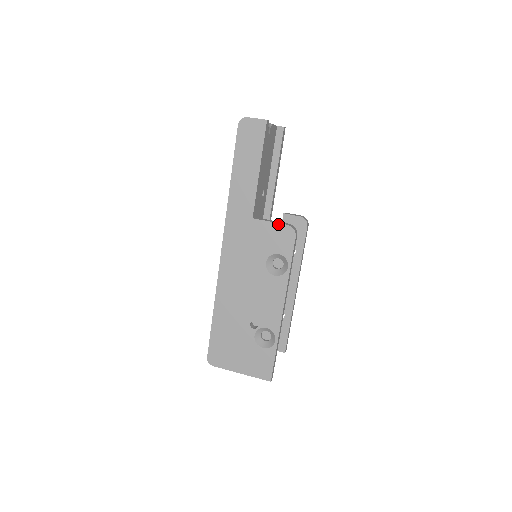
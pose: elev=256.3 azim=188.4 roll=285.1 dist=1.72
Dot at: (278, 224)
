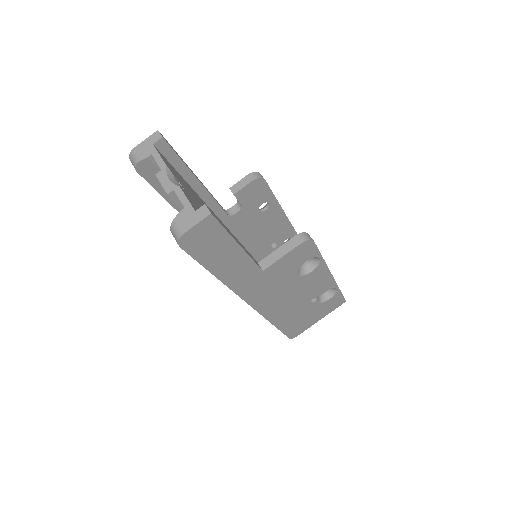
Dot at: (291, 251)
